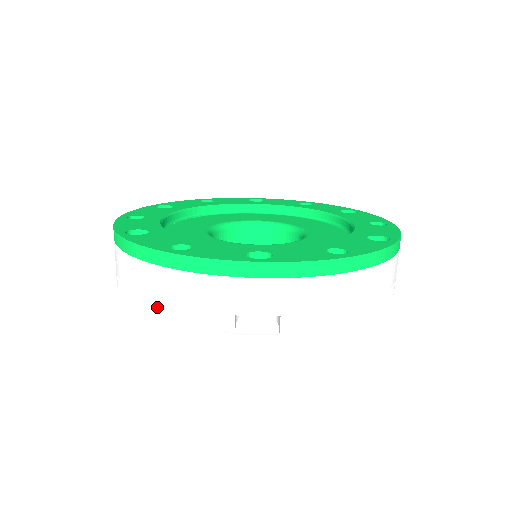
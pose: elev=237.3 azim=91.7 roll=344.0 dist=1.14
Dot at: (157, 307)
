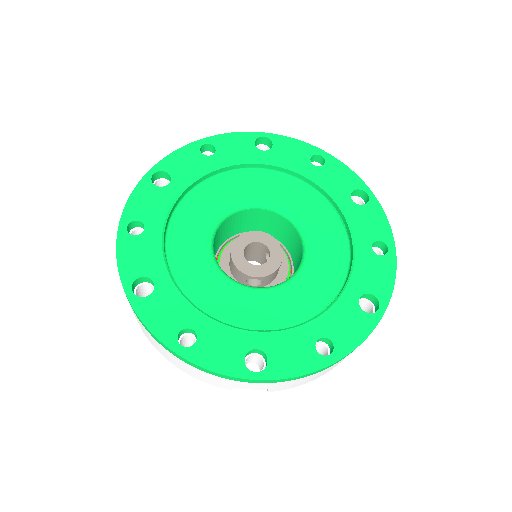
Dot at: (169, 359)
